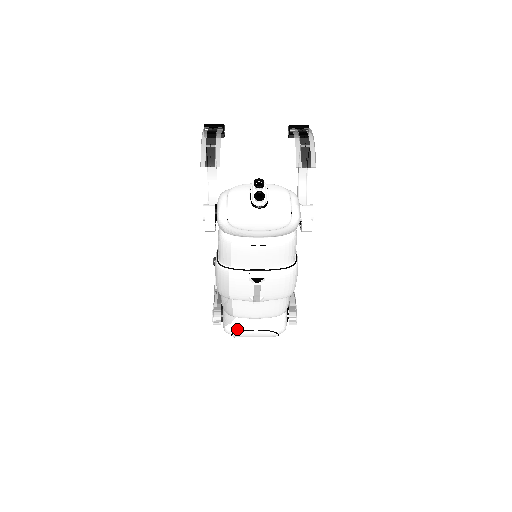
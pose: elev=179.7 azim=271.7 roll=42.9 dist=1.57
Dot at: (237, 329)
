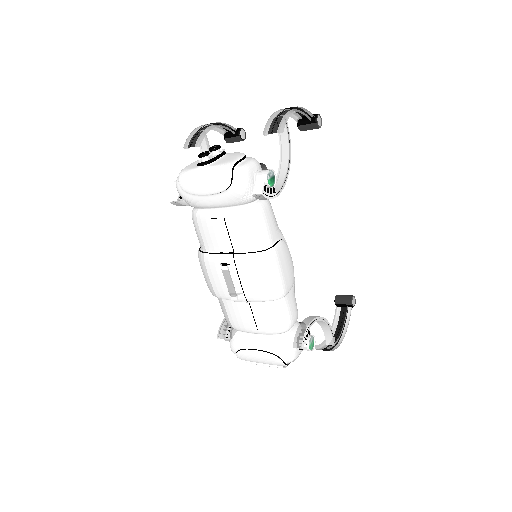
Dot at: (239, 346)
